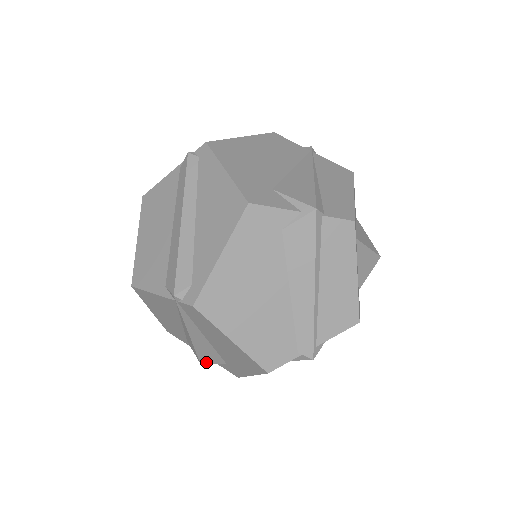
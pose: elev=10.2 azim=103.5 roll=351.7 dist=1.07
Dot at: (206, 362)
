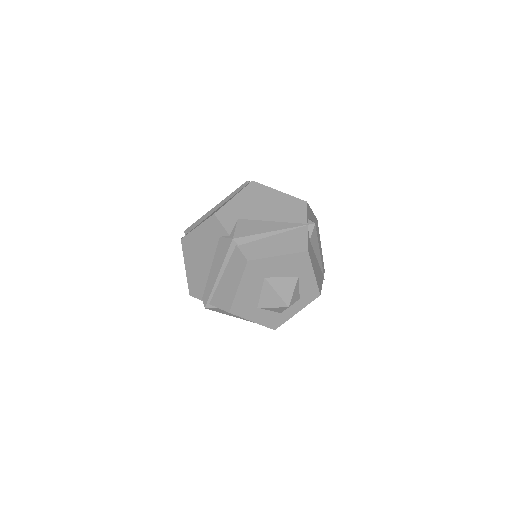
Dot at: occluded
